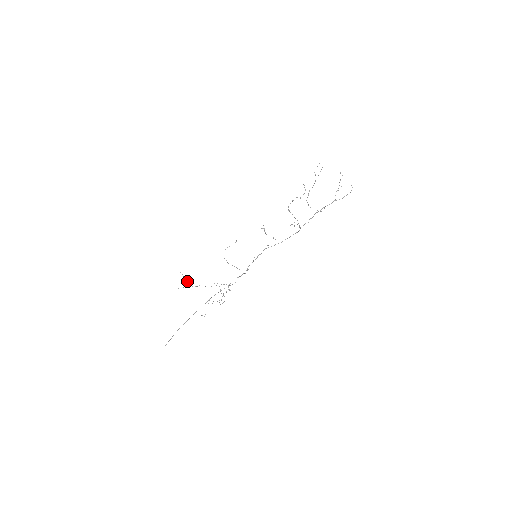
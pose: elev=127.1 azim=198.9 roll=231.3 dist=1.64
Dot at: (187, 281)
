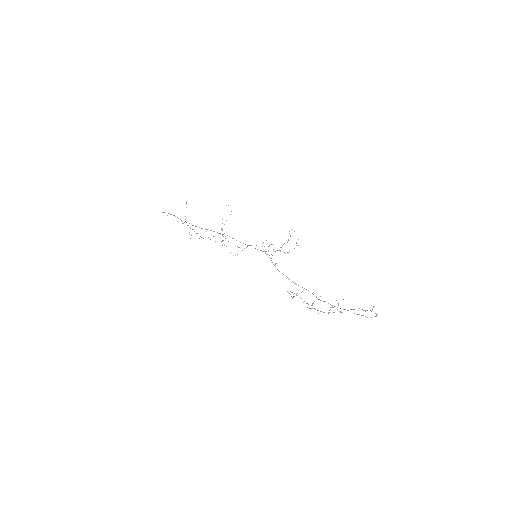
Dot at: occluded
